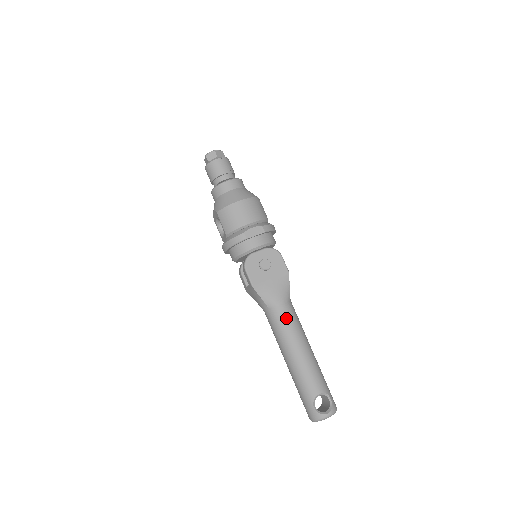
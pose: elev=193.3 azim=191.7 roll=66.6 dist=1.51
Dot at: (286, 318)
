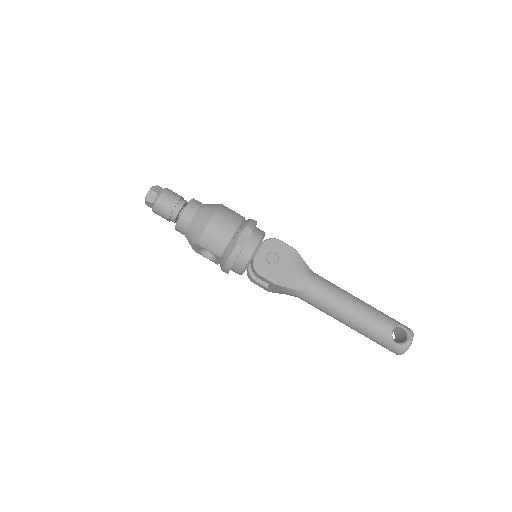
Dot at: (322, 289)
